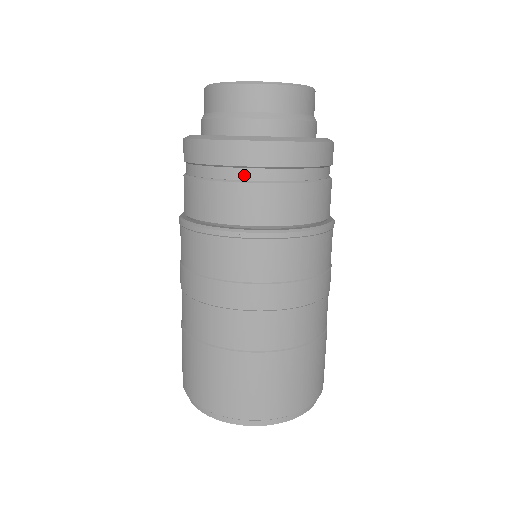
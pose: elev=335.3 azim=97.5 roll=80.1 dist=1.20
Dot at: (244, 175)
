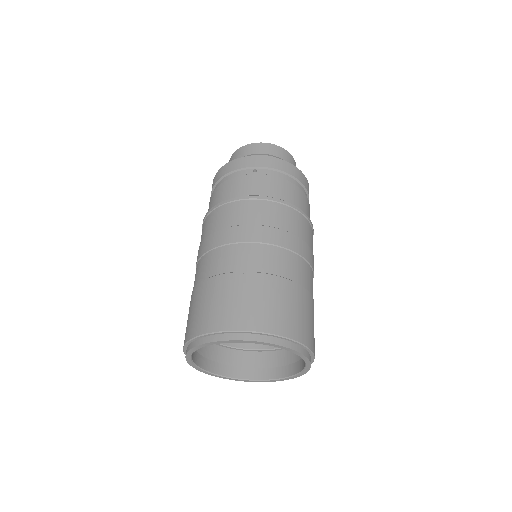
Dot at: (253, 172)
